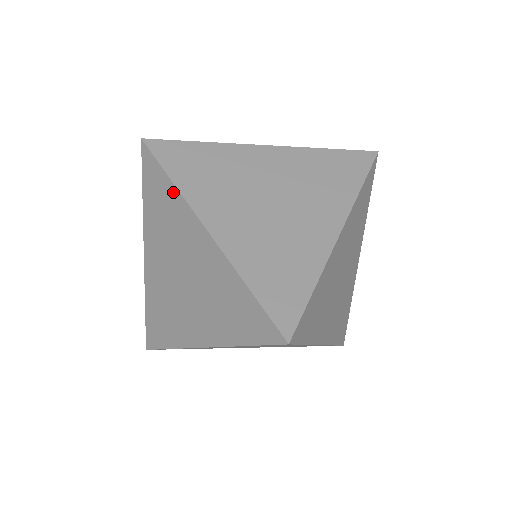
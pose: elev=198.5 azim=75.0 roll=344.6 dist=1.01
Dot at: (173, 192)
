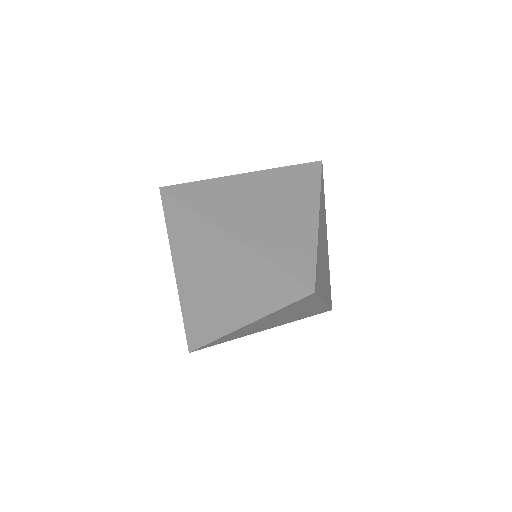
Dot at: occluded
